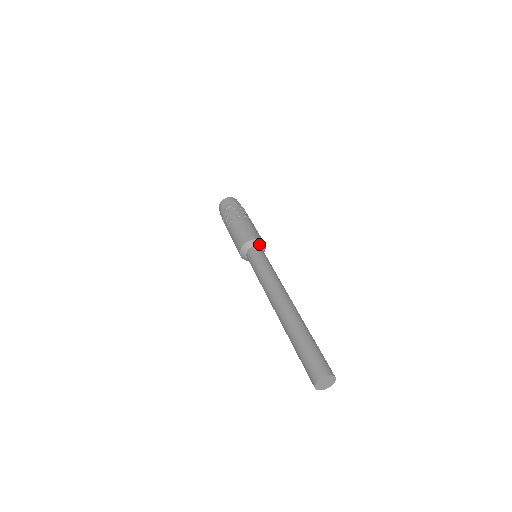
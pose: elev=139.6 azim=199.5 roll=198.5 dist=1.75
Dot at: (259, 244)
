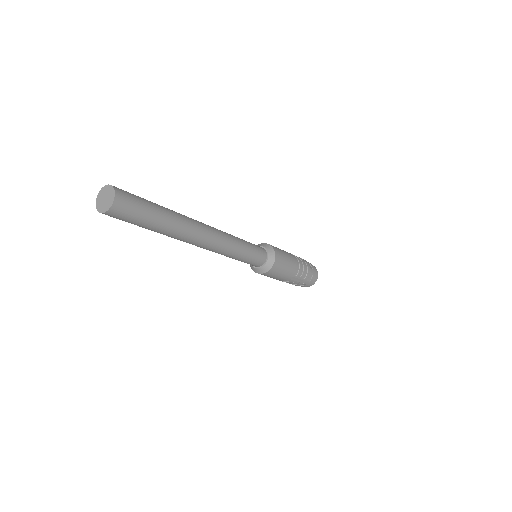
Dot at: (264, 246)
